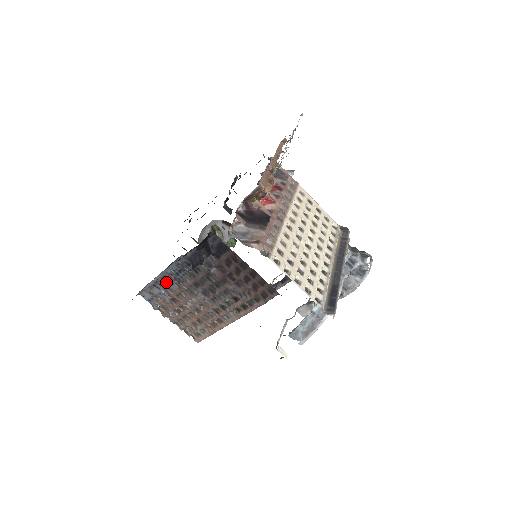
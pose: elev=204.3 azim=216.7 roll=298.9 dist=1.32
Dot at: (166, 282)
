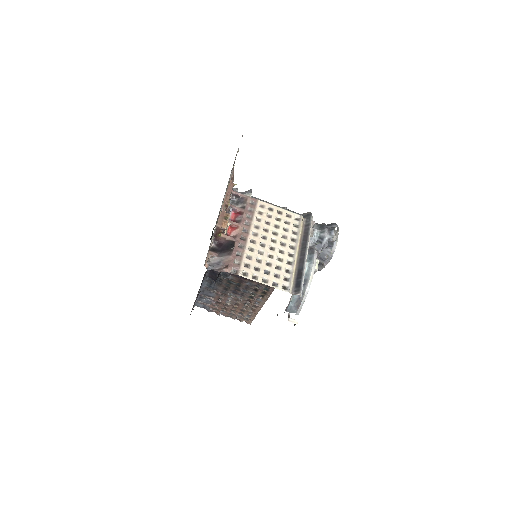
Dot at: (206, 293)
